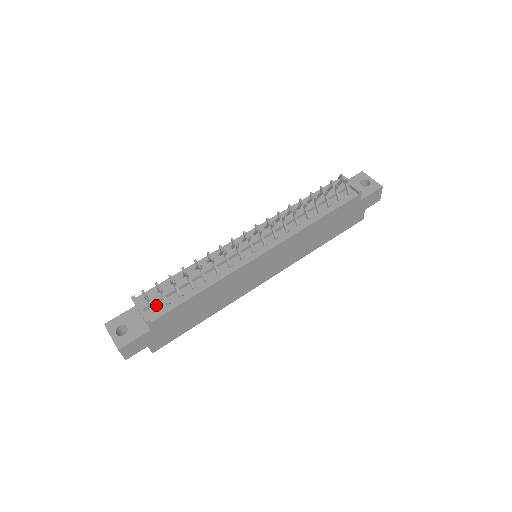
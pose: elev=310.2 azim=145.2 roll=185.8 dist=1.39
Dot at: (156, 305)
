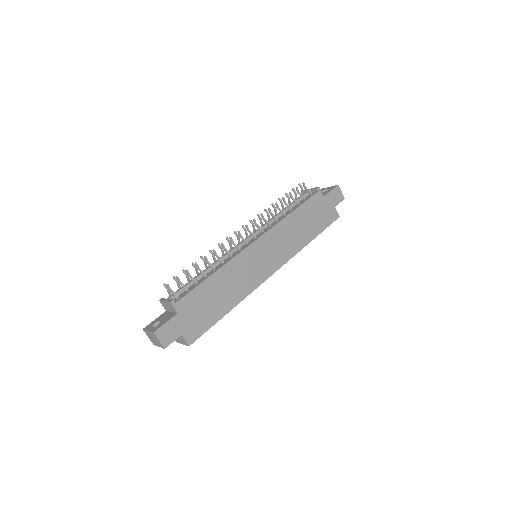
Dot at: (179, 296)
